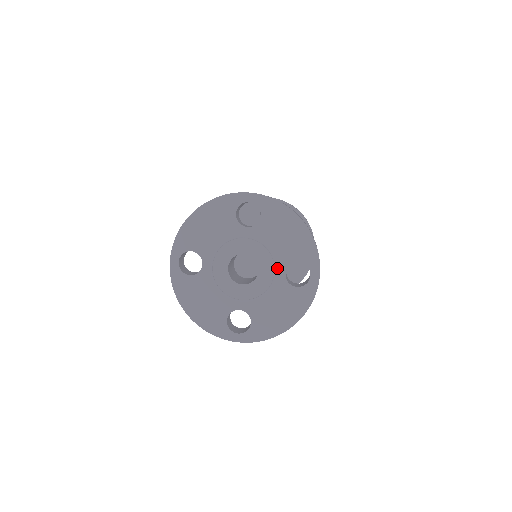
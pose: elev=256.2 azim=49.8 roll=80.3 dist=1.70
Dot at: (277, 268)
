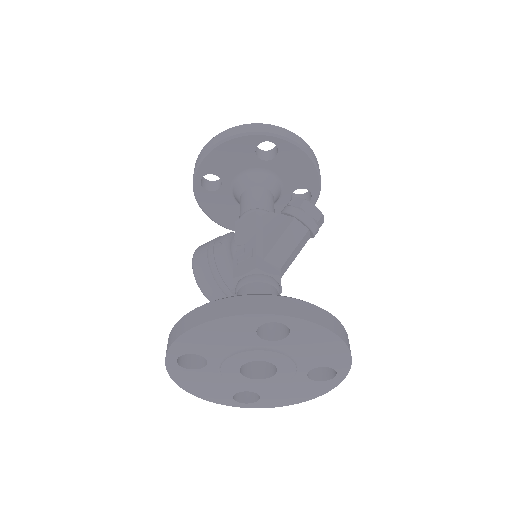
Dot at: (299, 369)
